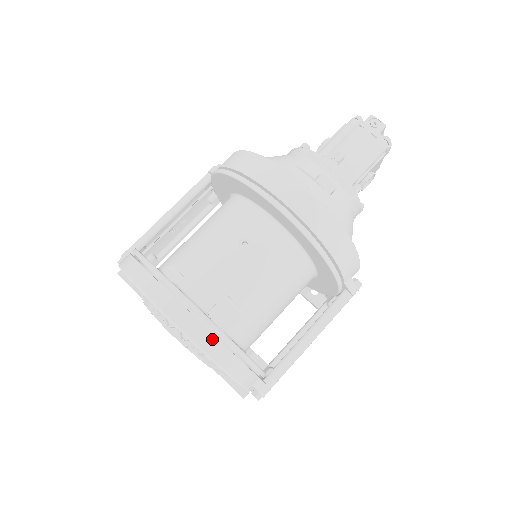
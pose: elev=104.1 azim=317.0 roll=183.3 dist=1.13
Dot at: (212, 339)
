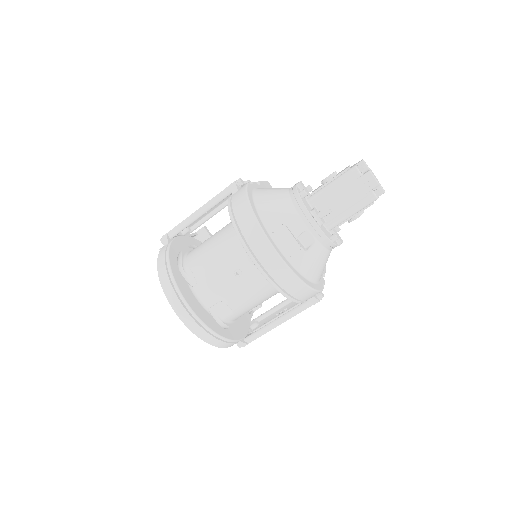
Dot at: (206, 334)
